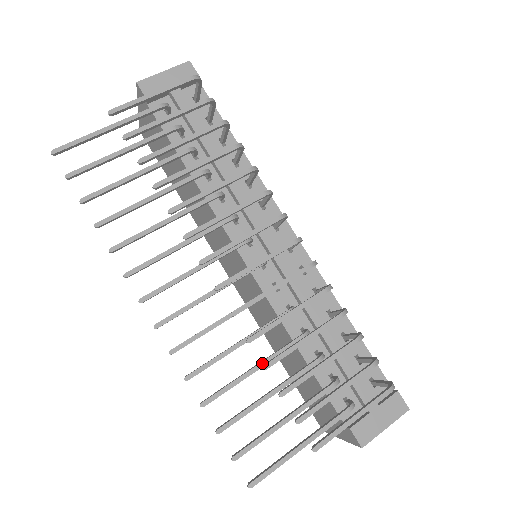
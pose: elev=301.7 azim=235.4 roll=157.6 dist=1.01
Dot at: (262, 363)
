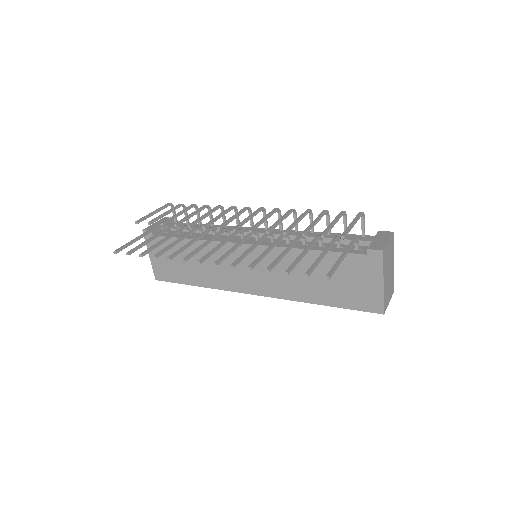
Dot at: (287, 248)
